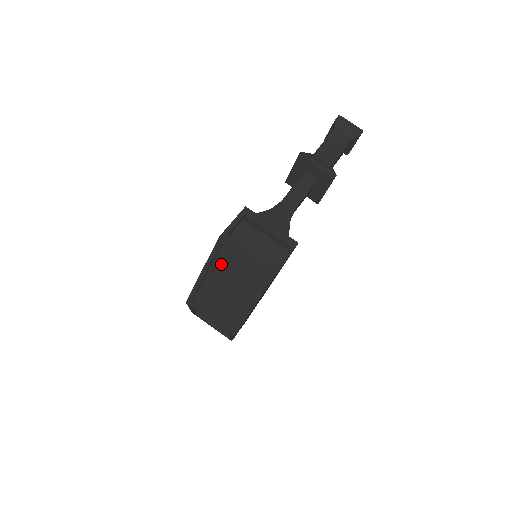
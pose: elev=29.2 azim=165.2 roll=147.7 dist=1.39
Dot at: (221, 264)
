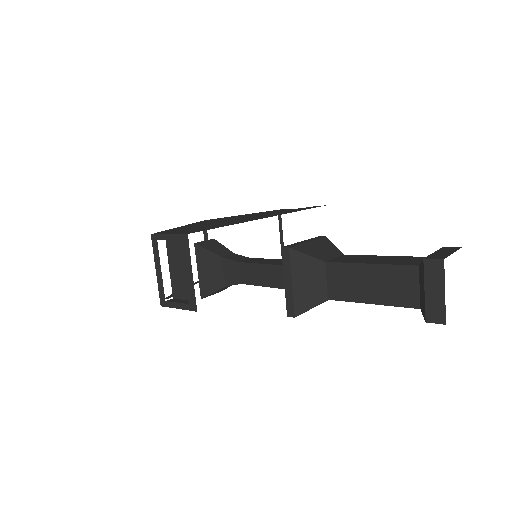
Dot at: occluded
